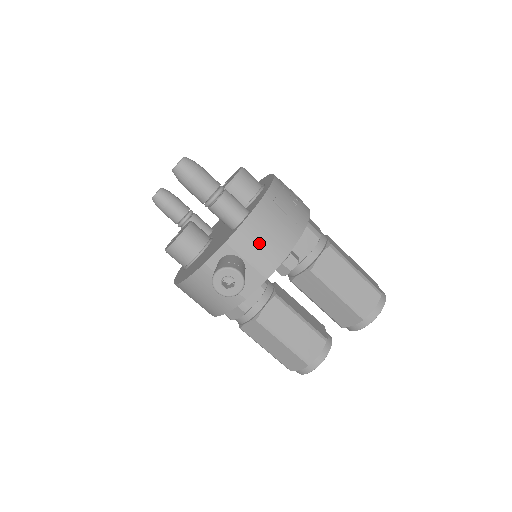
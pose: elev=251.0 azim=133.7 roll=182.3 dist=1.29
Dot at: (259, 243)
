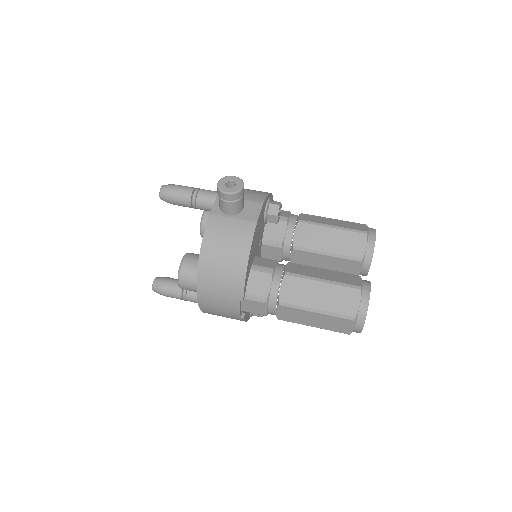
Dot at: occluded
